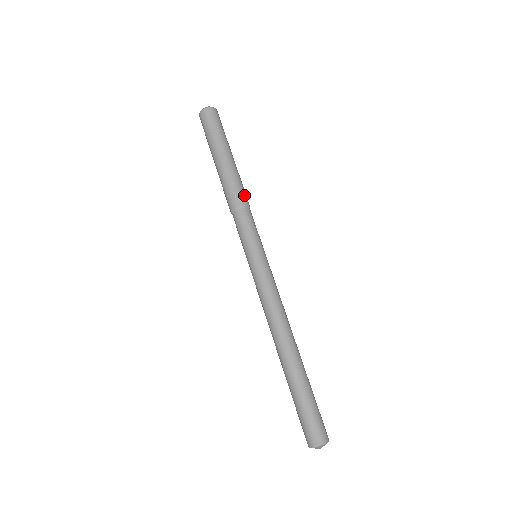
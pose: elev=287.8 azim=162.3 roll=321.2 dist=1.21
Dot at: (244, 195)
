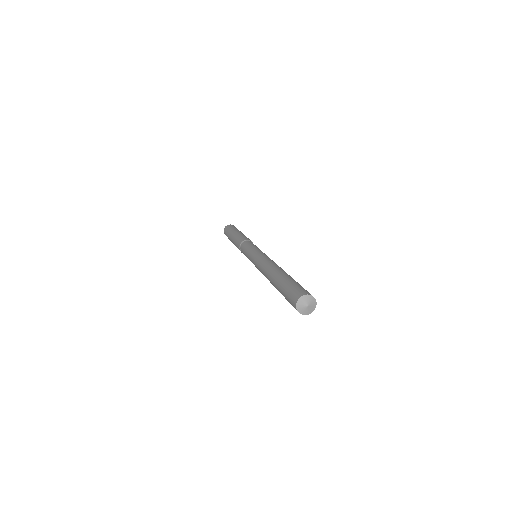
Dot at: occluded
